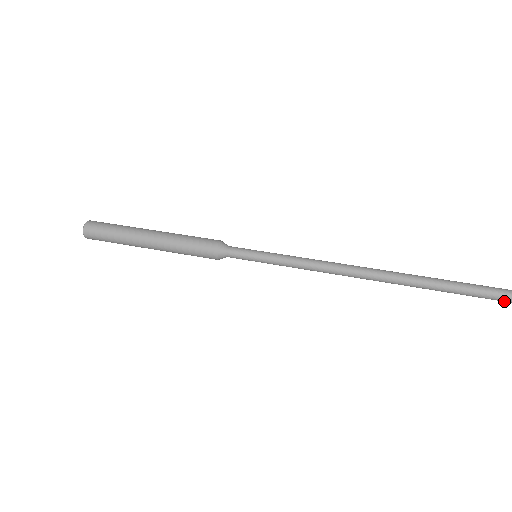
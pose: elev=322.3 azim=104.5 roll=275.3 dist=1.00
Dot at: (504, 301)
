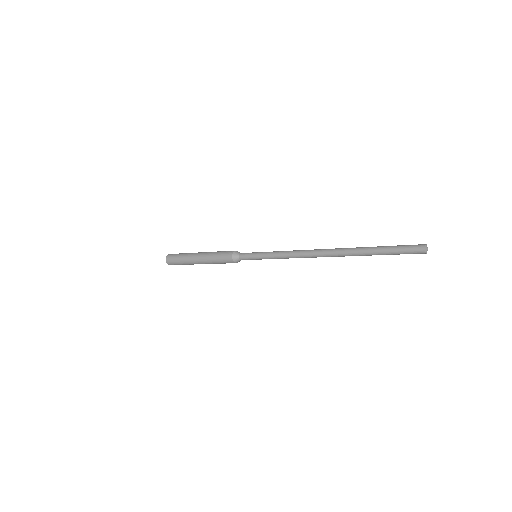
Dot at: (407, 249)
